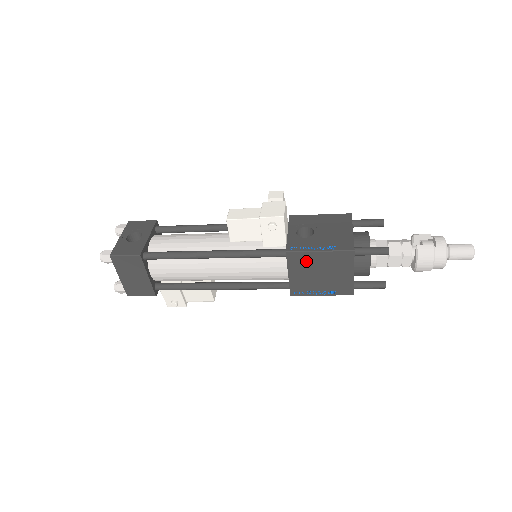
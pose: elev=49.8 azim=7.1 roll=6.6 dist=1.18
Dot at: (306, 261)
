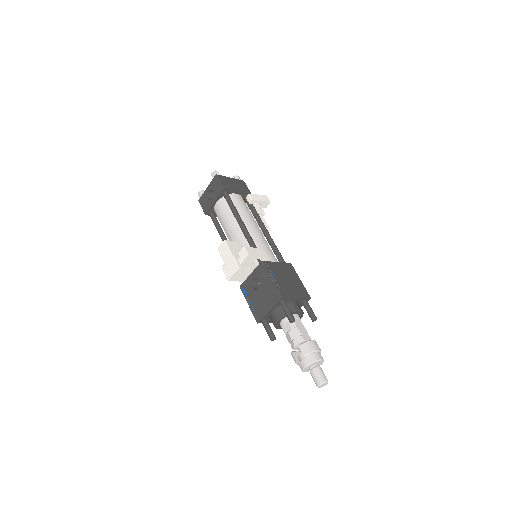
Dot at: occluded
